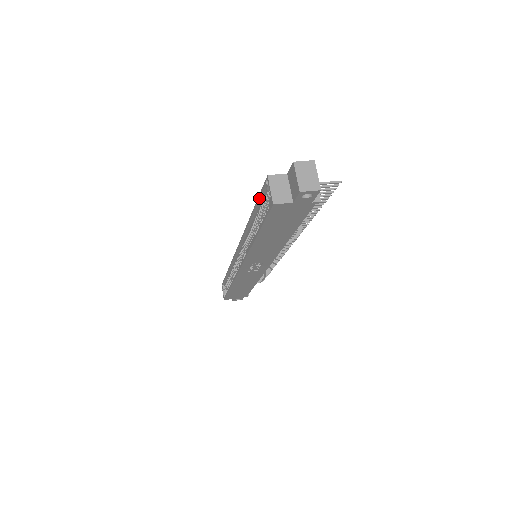
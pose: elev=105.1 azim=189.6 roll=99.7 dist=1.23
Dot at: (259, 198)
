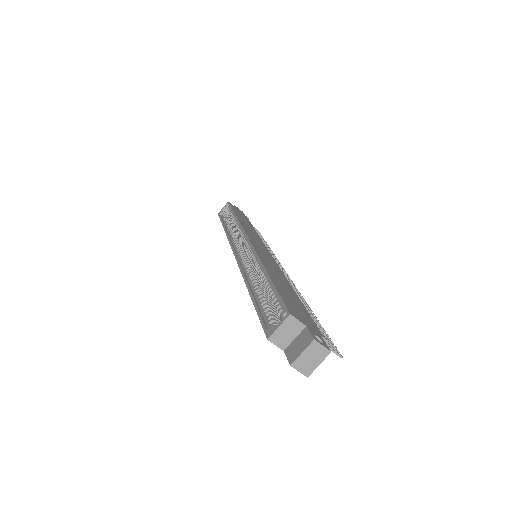
Dot at: (276, 294)
